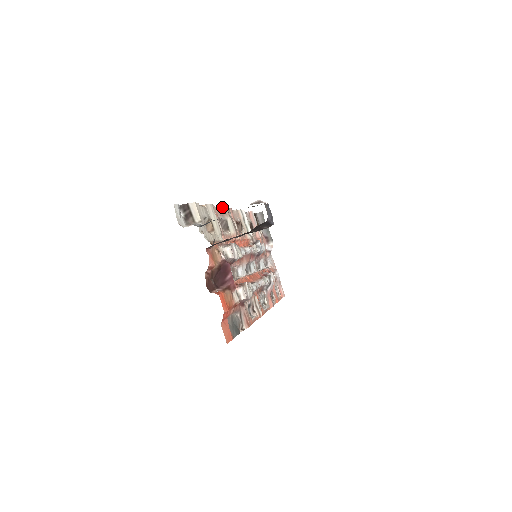
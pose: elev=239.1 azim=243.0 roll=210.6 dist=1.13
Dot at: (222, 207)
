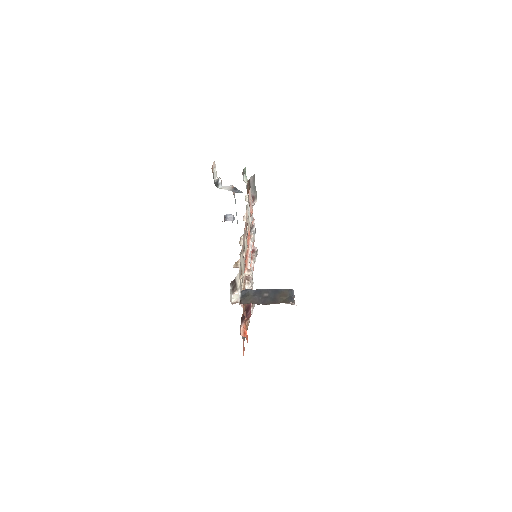
Dot at: (243, 234)
